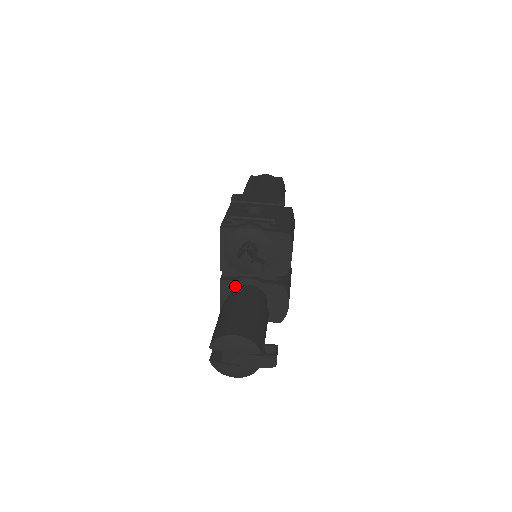
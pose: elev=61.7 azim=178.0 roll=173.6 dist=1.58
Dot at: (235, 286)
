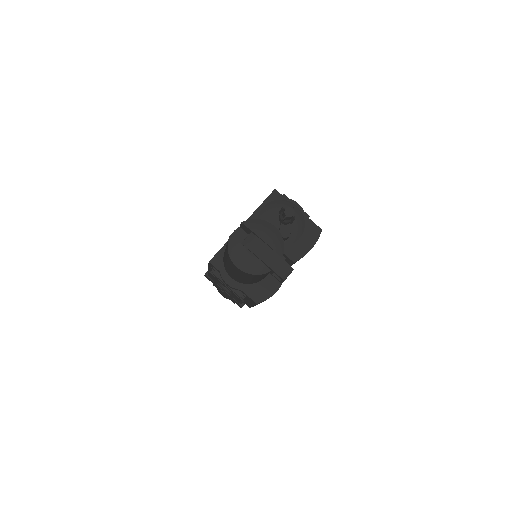
Dot at: occluded
